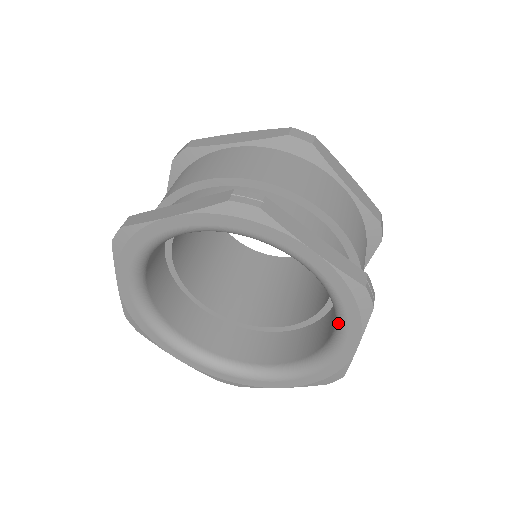
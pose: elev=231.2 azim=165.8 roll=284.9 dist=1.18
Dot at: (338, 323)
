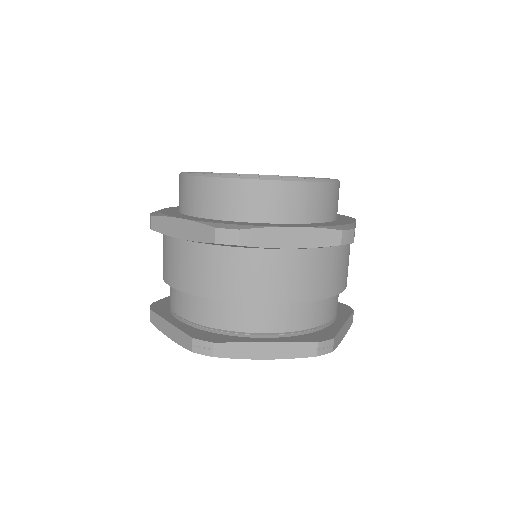
Dot at: occluded
